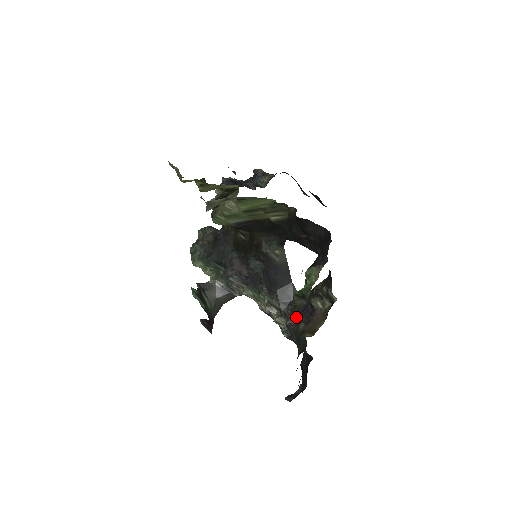
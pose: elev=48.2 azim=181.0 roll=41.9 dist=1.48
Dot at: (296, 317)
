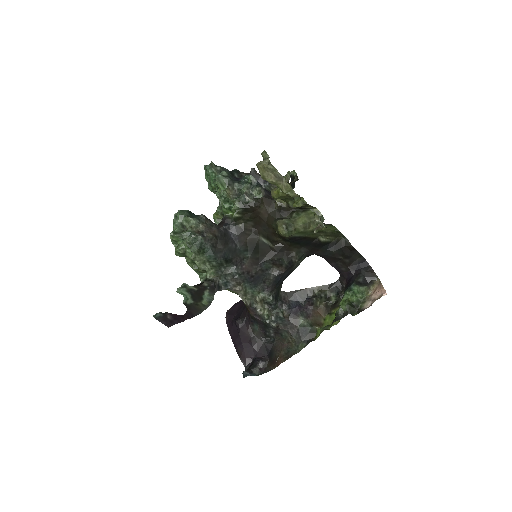
Dot at: (291, 311)
